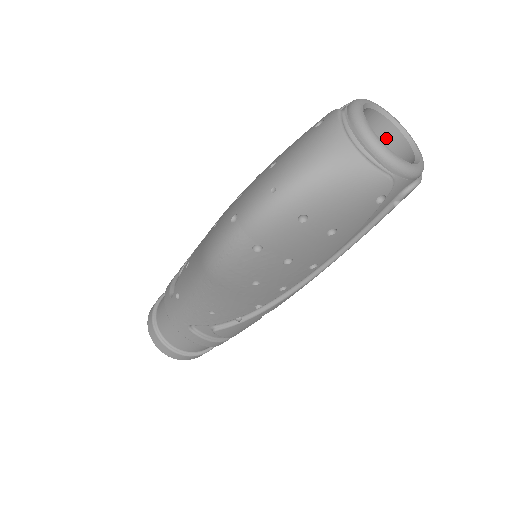
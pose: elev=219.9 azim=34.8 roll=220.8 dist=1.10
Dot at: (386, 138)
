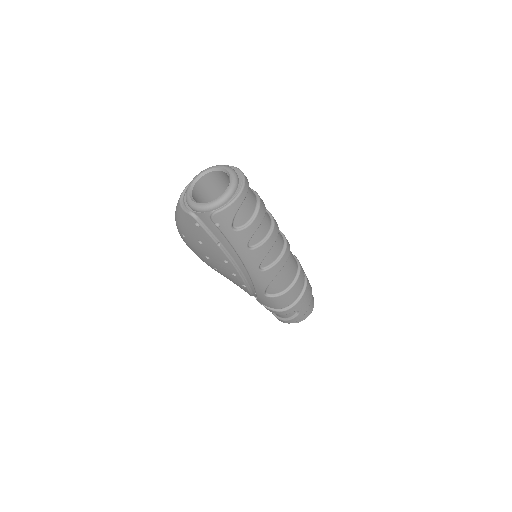
Dot at: occluded
